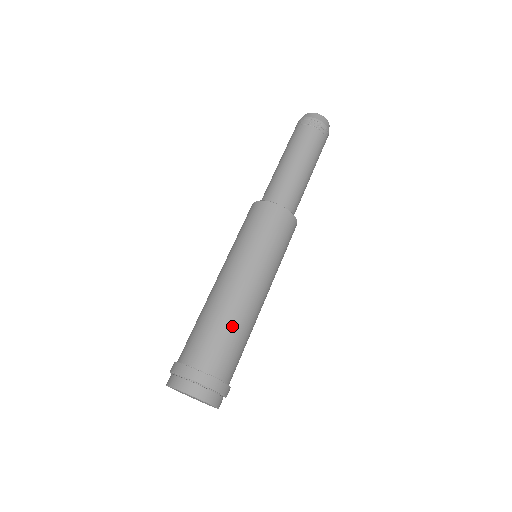
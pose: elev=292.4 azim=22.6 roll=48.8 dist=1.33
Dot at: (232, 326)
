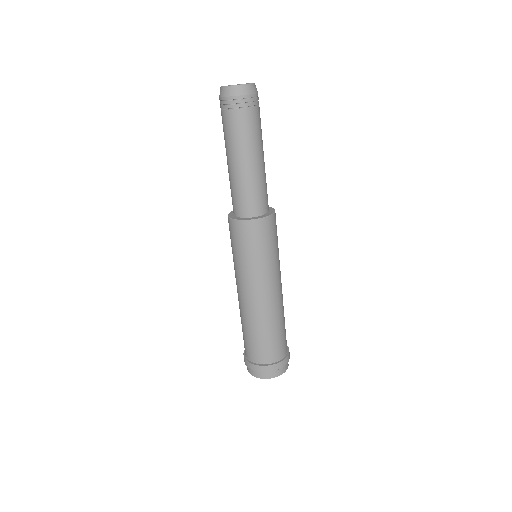
Dot at: (268, 329)
